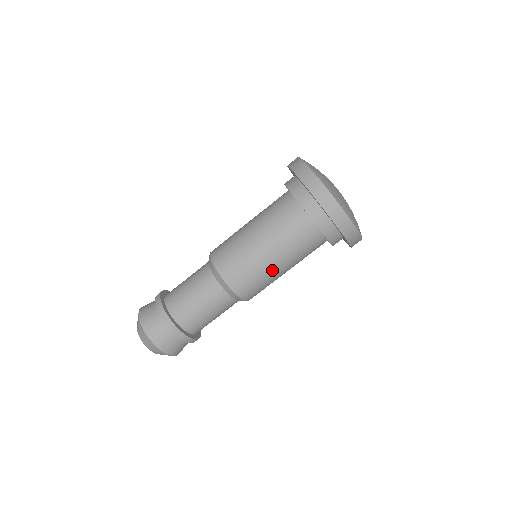
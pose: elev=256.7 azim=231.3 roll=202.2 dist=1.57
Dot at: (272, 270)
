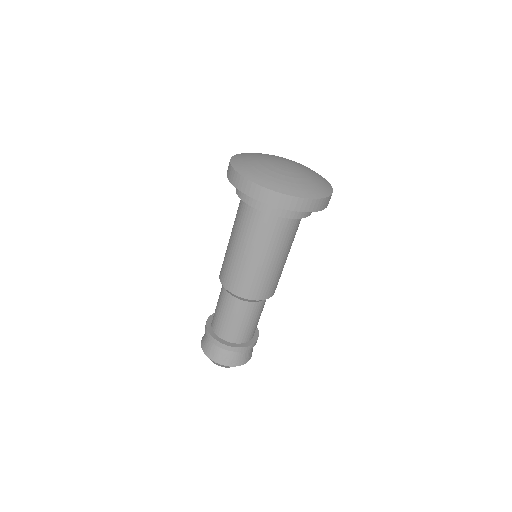
Dot at: (270, 267)
